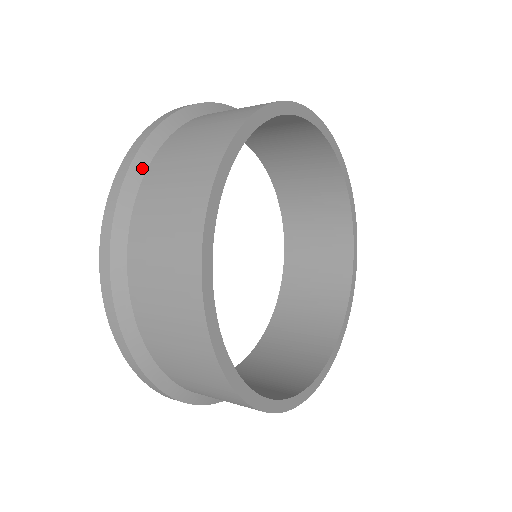
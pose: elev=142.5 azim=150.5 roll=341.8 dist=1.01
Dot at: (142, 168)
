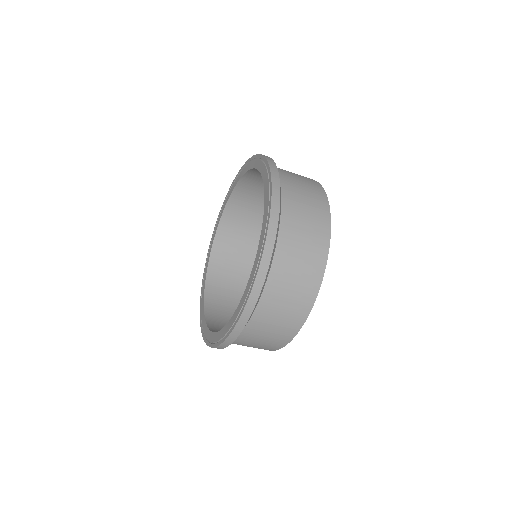
Dot at: (275, 247)
